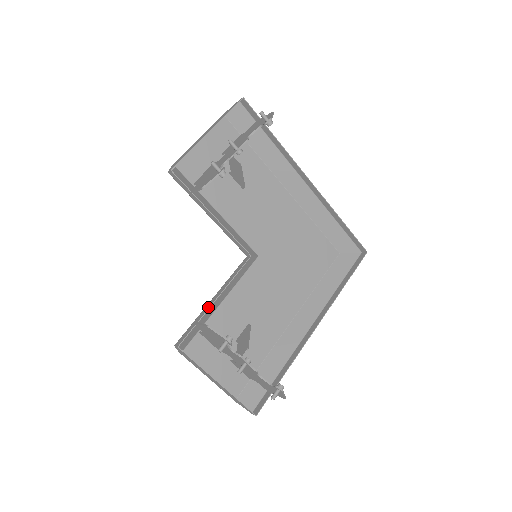
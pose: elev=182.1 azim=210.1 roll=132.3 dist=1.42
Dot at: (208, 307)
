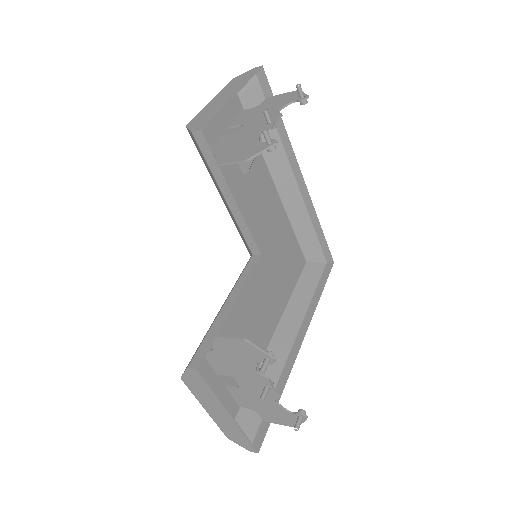
Dot at: (224, 316)
